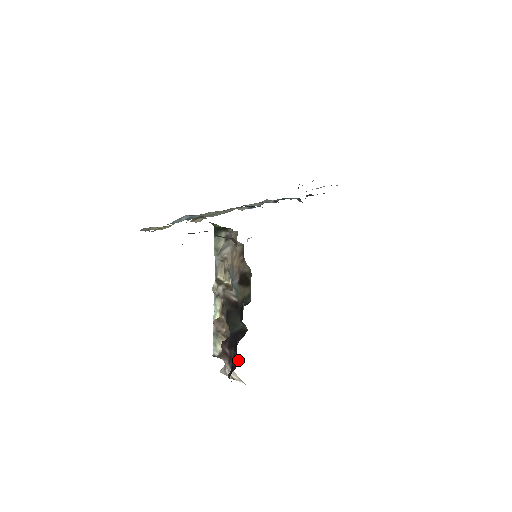
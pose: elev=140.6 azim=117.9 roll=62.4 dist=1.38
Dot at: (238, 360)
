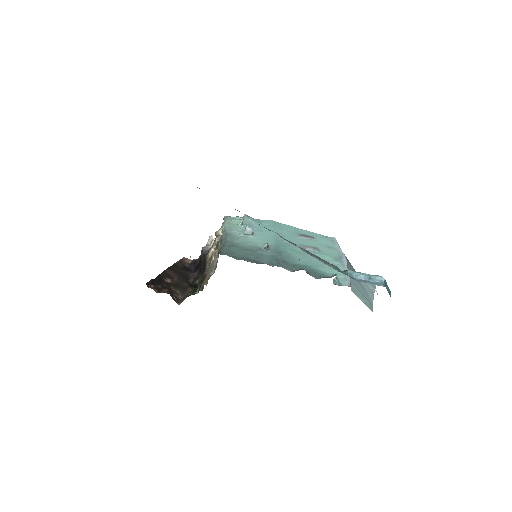
Dot at: occluded
